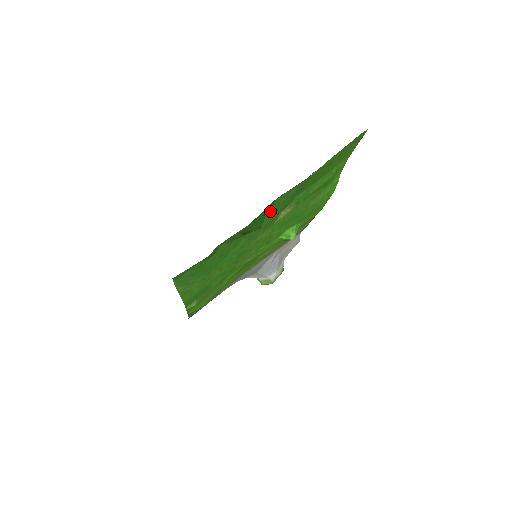
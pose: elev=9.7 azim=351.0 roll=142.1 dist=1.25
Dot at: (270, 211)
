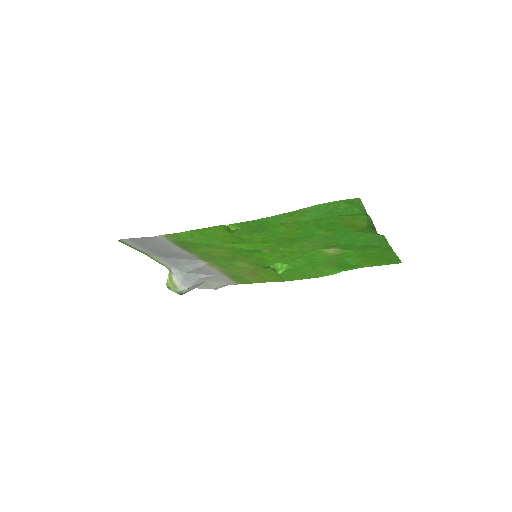
Dot at: (361, 237)
